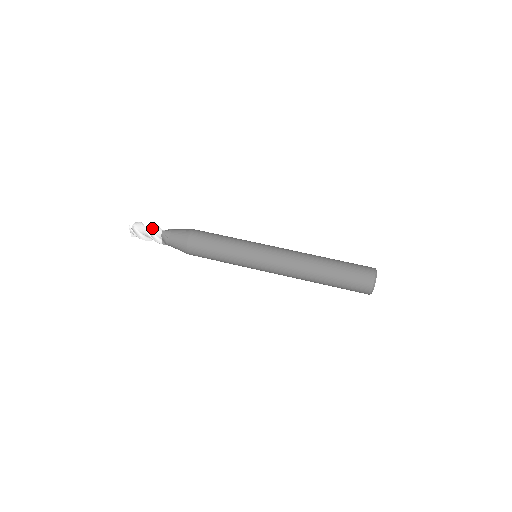
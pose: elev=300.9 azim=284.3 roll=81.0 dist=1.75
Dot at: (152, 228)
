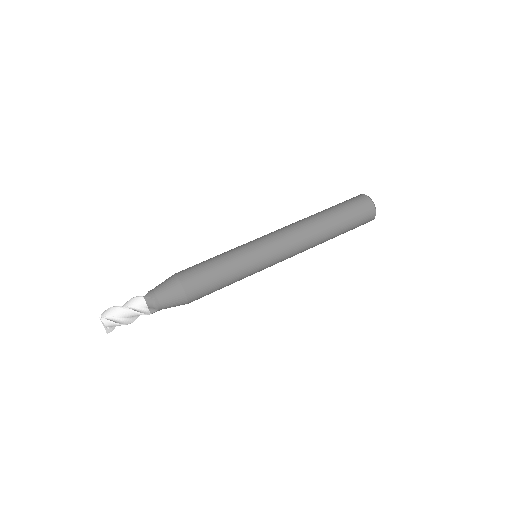
Dot at: (128, 304)
